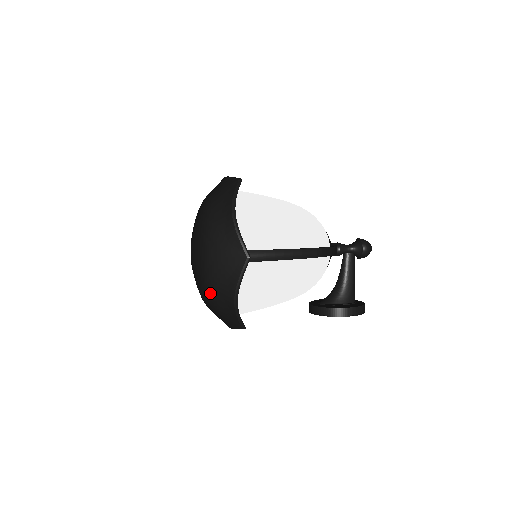
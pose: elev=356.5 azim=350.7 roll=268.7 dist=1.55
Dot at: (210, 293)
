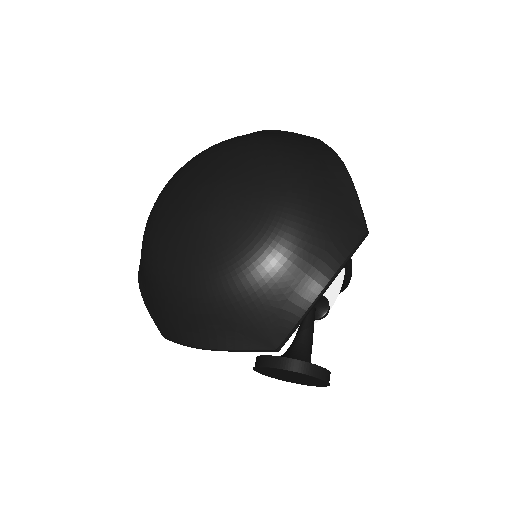
Dot at: (271, 265)
